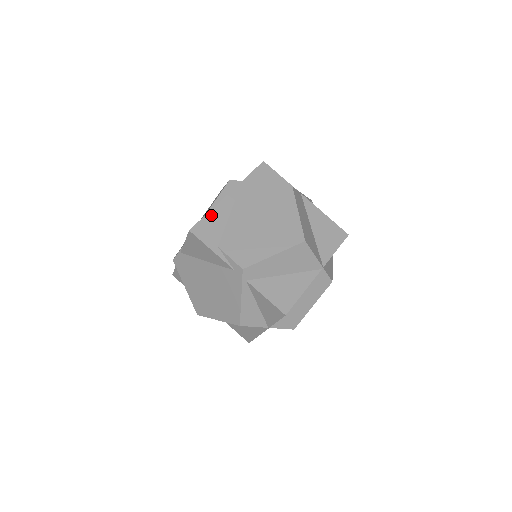
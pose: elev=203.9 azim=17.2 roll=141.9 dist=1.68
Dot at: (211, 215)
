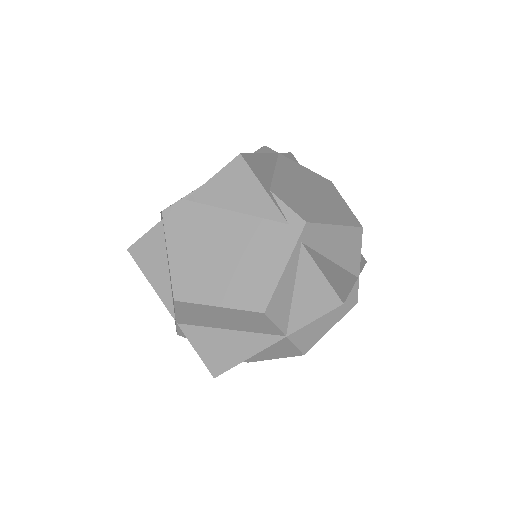
Dot at: (258, 157)
